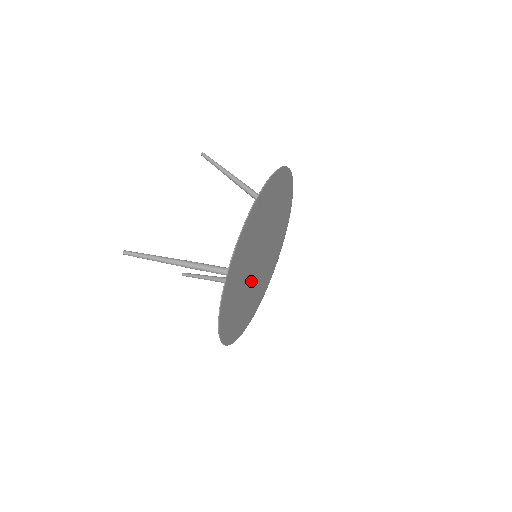
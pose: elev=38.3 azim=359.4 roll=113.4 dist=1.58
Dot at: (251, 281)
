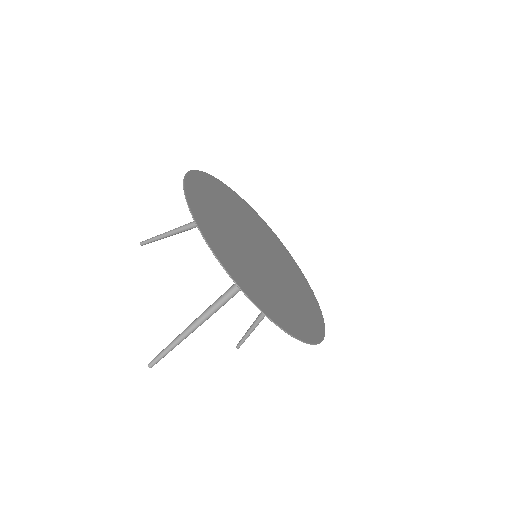
Dot at: (274, 277)
